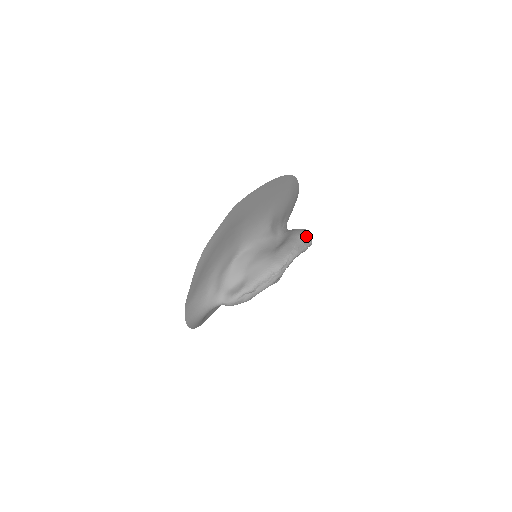
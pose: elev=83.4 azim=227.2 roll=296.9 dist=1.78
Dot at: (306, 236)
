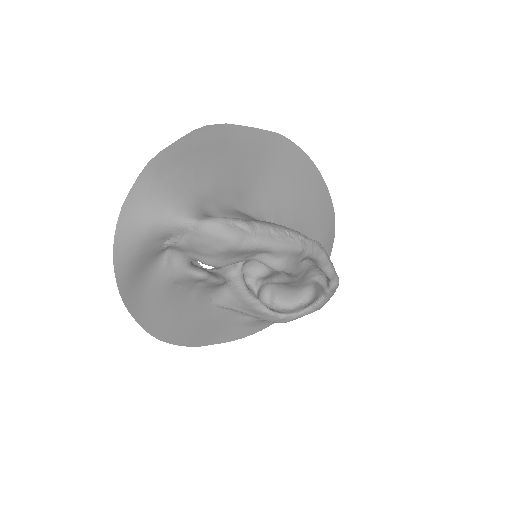
Dot at: occluded
